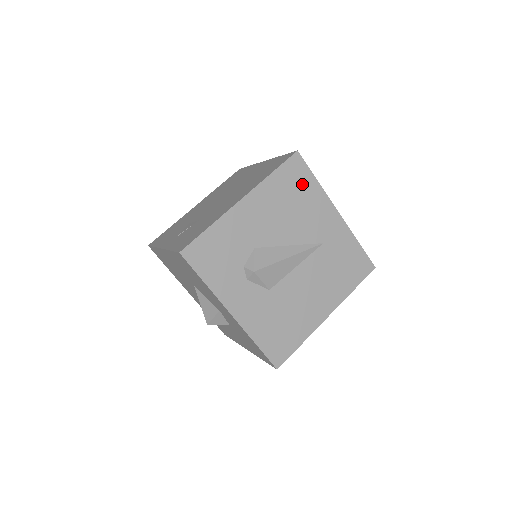
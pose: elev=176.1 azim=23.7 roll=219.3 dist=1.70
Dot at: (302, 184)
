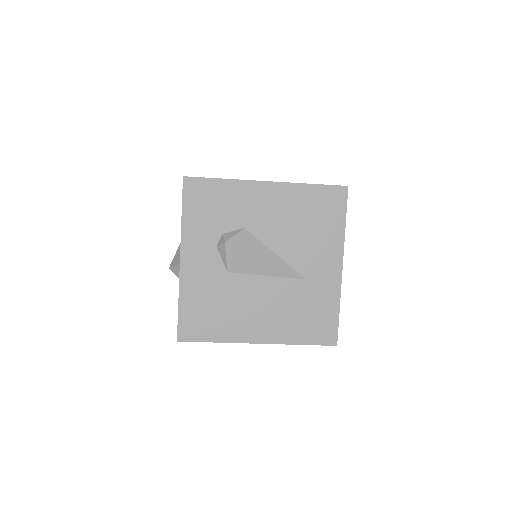
Dot at: (329, 215)
